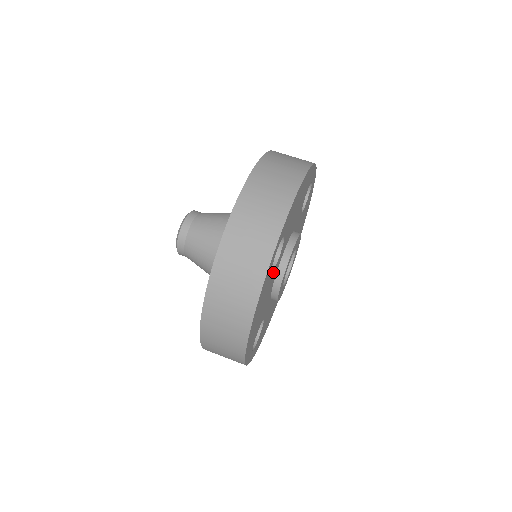
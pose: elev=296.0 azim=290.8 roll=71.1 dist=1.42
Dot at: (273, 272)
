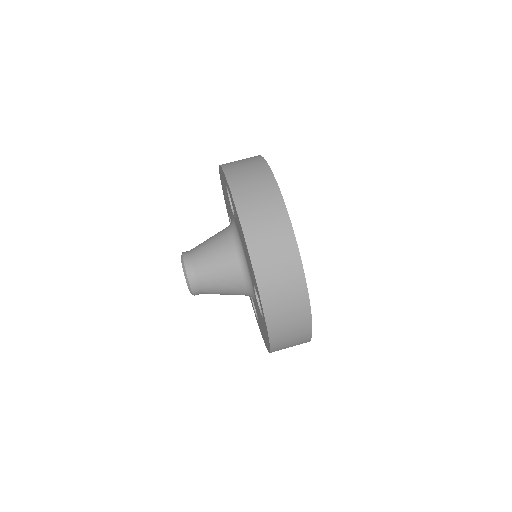
Dot at: occluded
